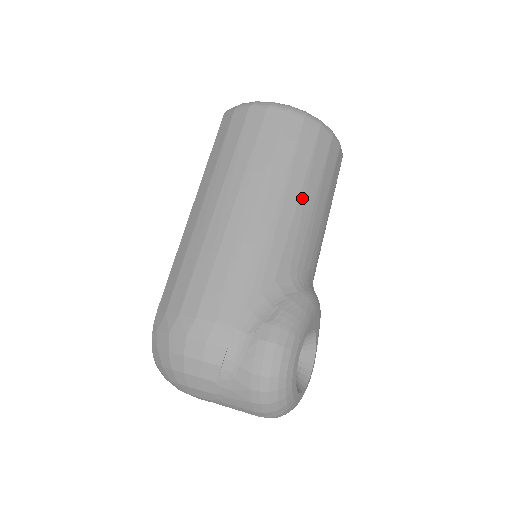
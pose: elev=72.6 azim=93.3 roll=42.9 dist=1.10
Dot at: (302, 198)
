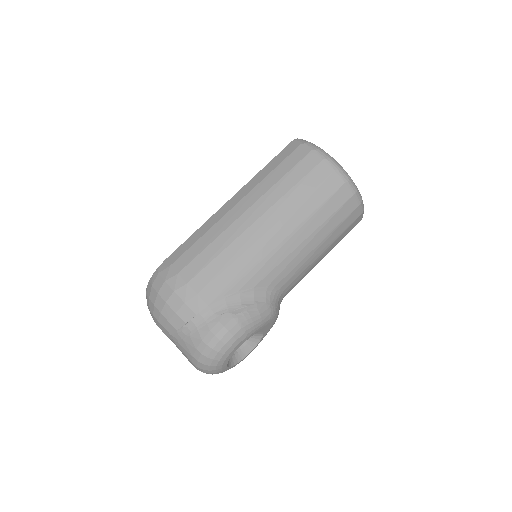
Dot at: (308, 240)
